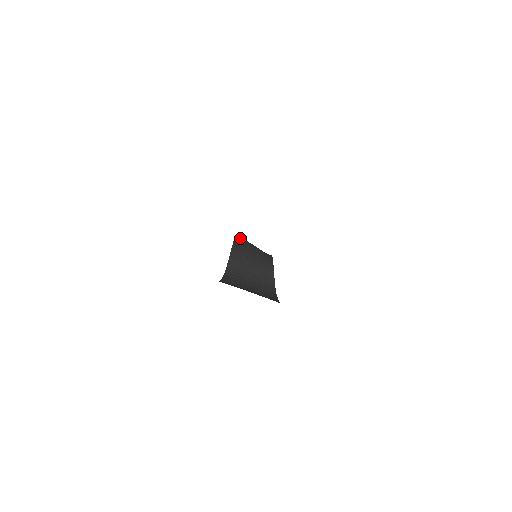
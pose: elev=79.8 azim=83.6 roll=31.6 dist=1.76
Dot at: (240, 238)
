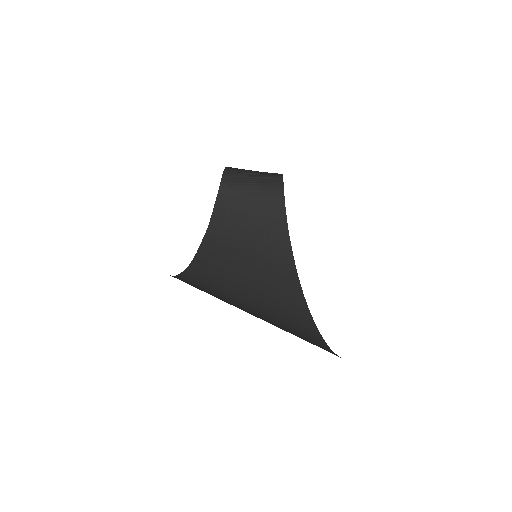
Dot at: occluded
